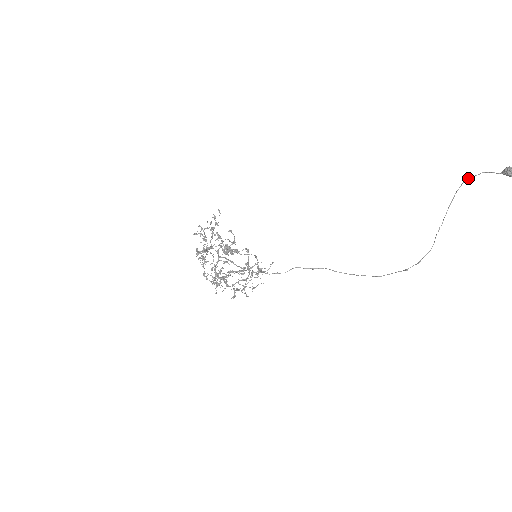
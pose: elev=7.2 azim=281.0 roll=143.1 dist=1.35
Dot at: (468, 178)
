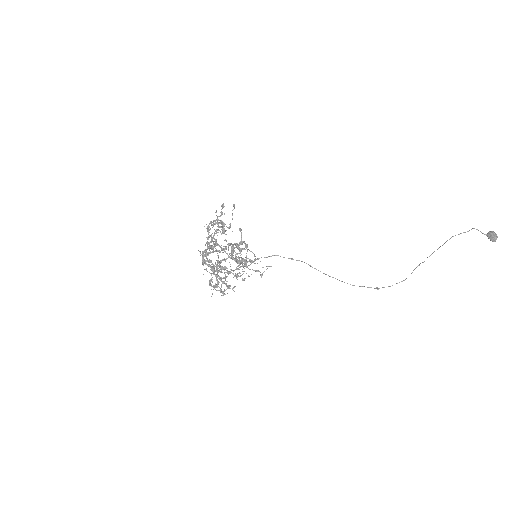
Dot at: occluded
